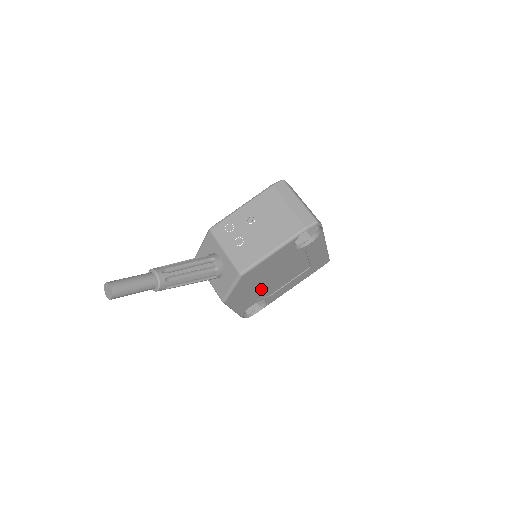
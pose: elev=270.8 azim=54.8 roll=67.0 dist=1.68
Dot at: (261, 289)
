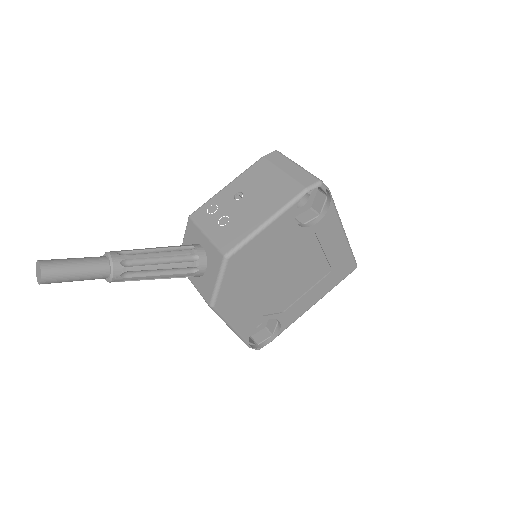
Dot at: (265, 296)
